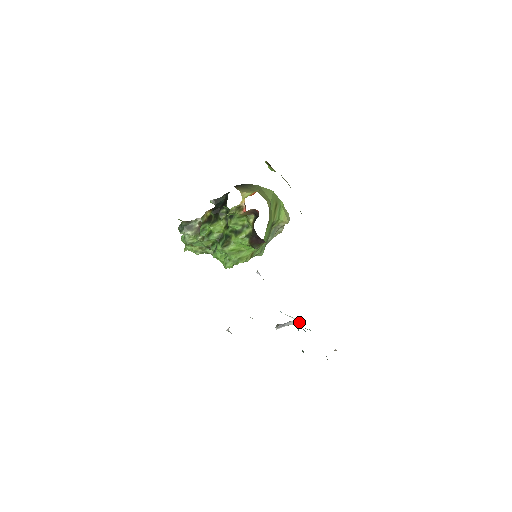
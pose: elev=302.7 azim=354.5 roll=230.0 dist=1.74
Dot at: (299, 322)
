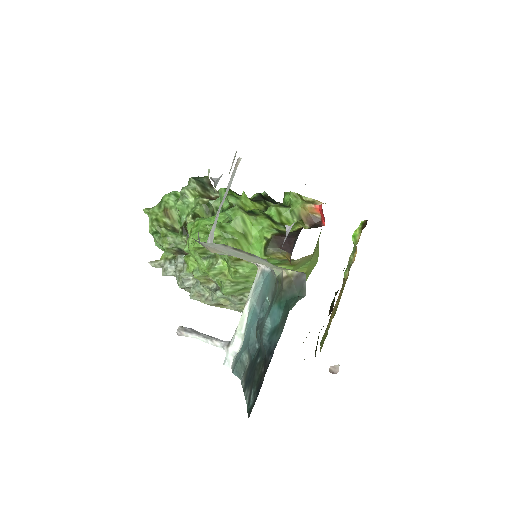
Dot at: (234, 347)
